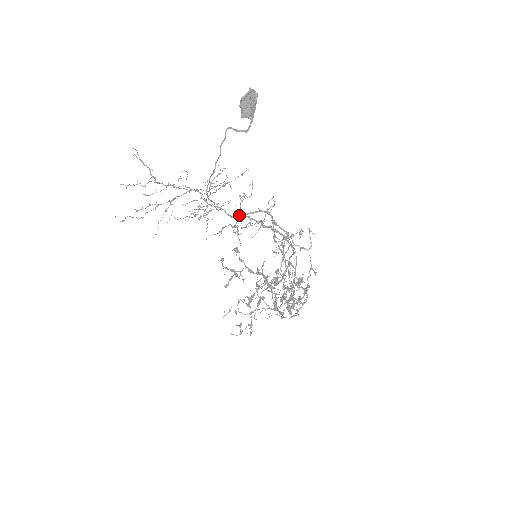
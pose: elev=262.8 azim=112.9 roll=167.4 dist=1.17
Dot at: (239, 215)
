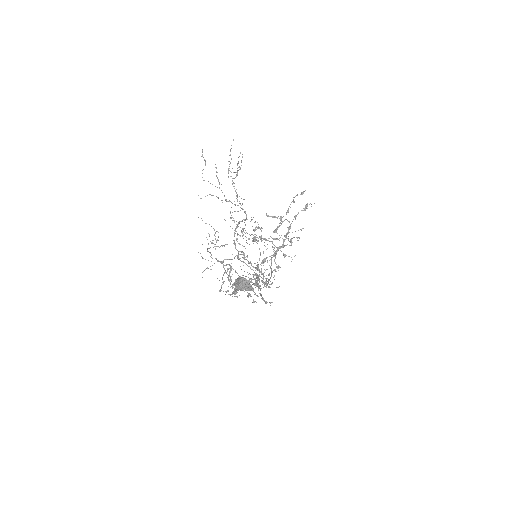
Dot at: (237, 258)
